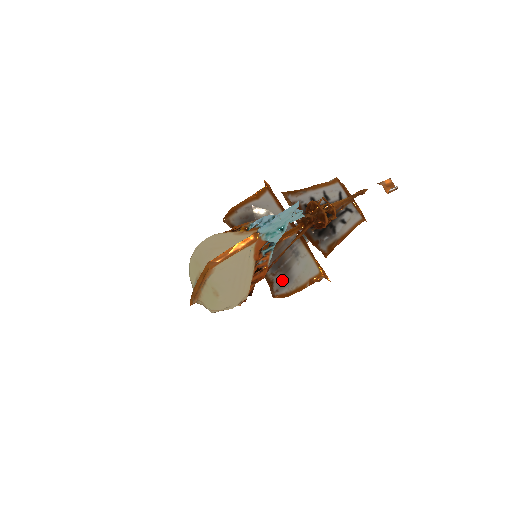
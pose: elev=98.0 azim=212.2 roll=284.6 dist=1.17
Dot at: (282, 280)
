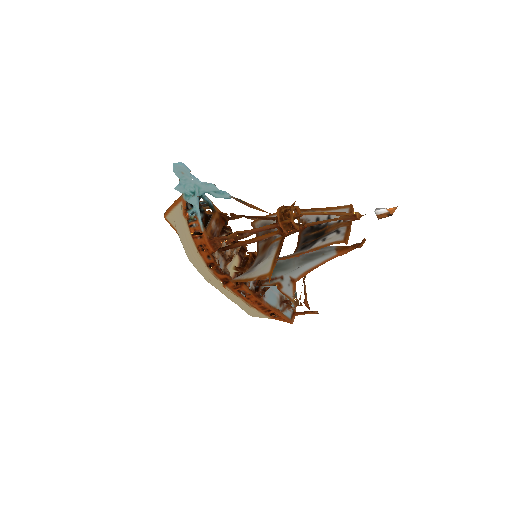
Dot at: (247, 272)
